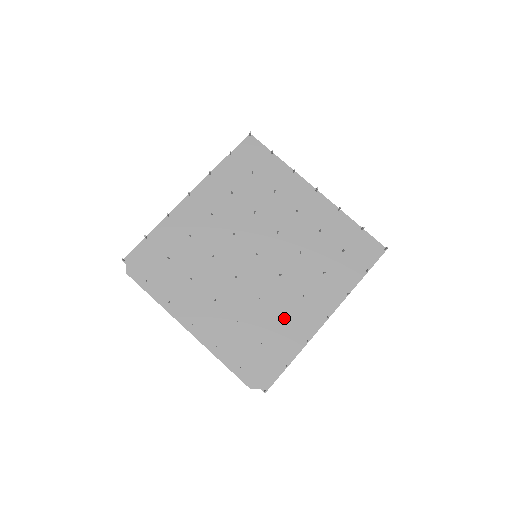
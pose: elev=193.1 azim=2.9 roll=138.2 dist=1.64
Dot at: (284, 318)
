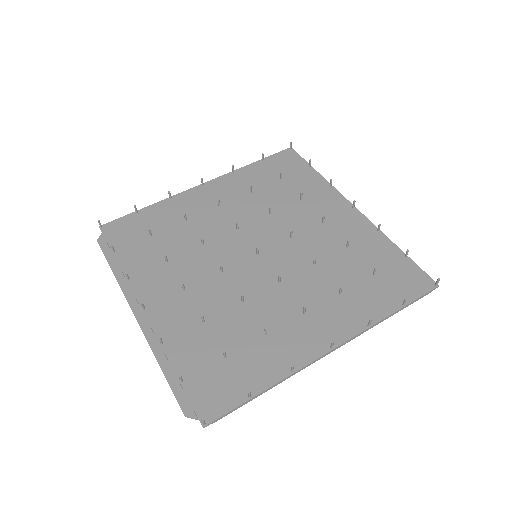
Dot at: (266, 328)
